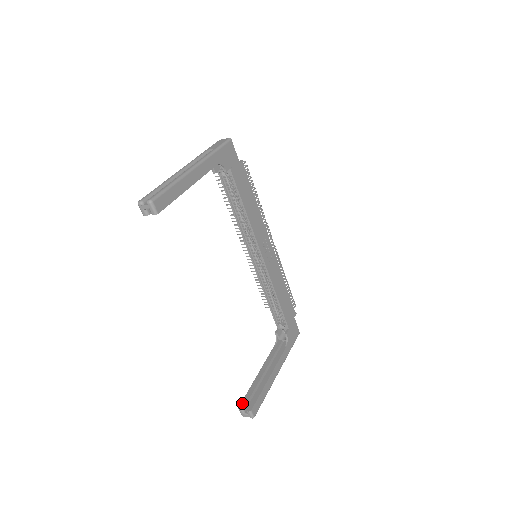
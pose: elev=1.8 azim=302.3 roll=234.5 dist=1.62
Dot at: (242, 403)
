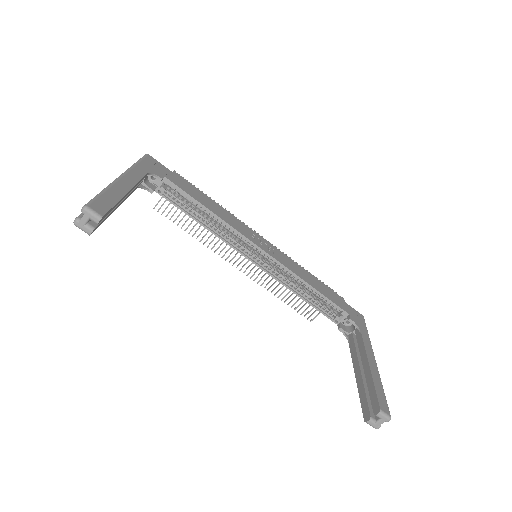
Dot at: (364, 413)
